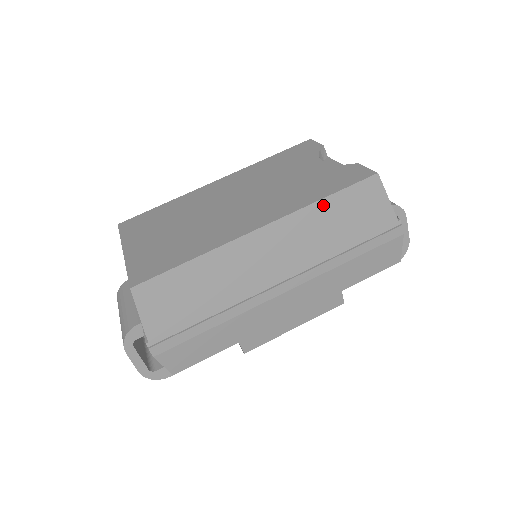
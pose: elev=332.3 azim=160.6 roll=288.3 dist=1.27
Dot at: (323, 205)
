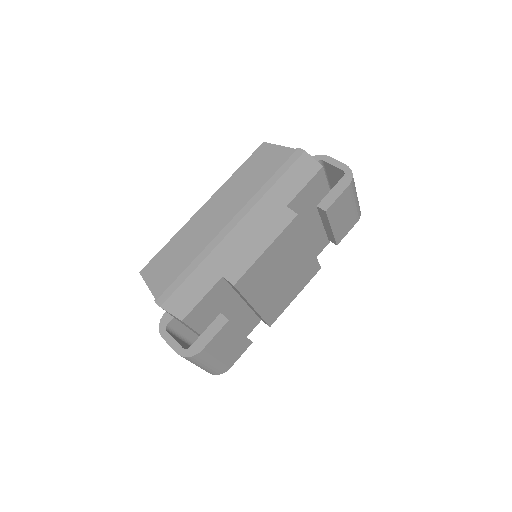
Dot at: (238, 174)
